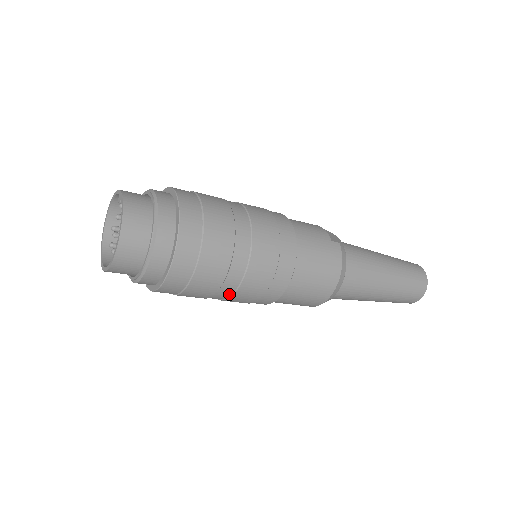
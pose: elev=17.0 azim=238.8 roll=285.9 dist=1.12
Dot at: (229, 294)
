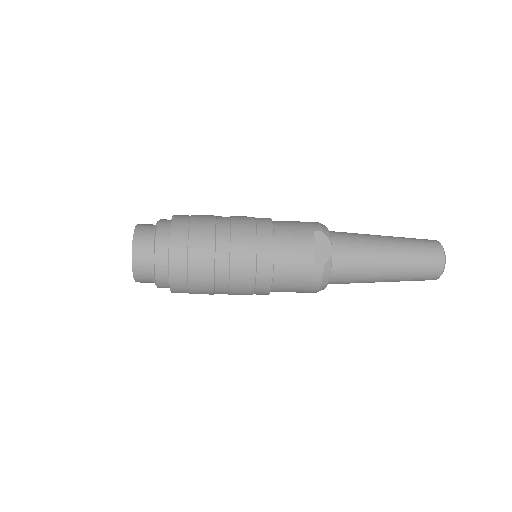
Dot at: occluded
